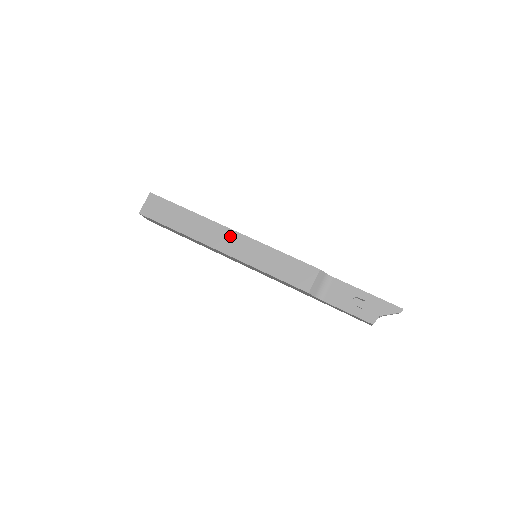
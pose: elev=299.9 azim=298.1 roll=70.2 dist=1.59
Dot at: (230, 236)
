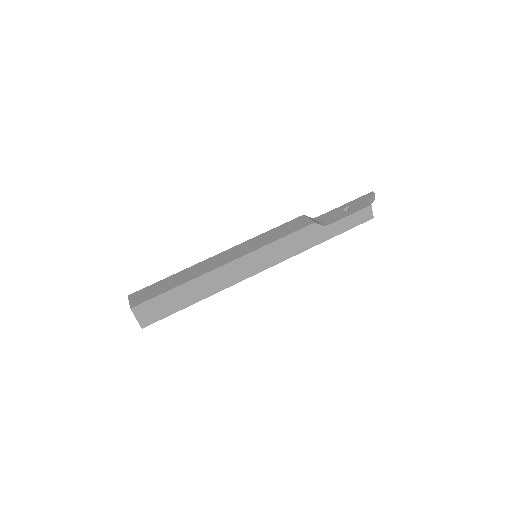
Dot at: (223, 255)
